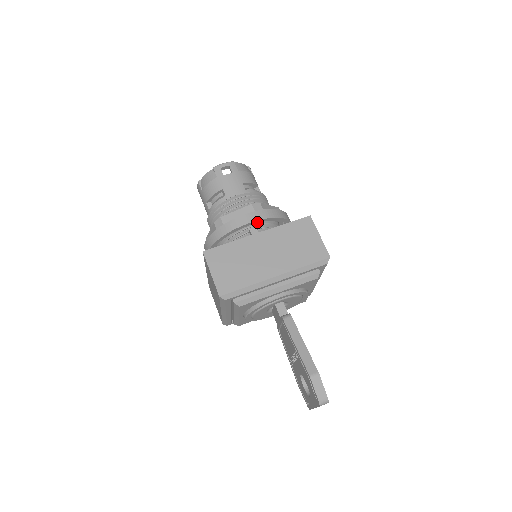
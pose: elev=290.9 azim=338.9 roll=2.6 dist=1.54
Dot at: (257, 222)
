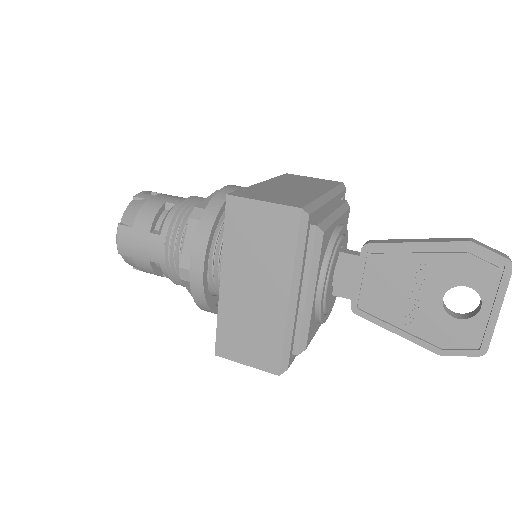
Dot at: occluded
